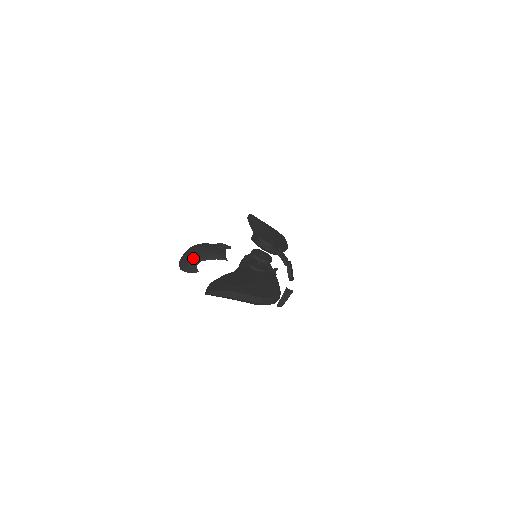
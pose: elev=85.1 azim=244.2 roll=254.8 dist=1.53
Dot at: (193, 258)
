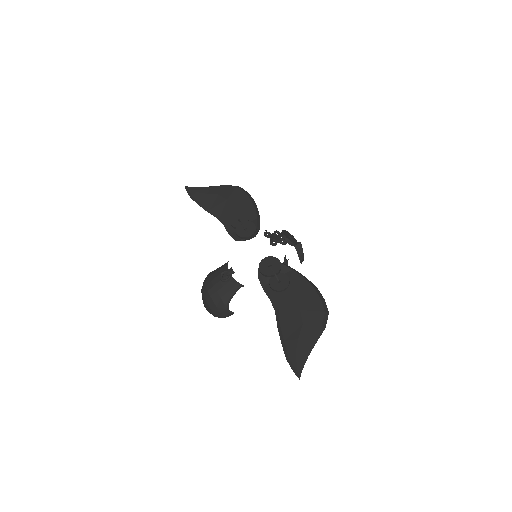
Dot at: (220, 308)
